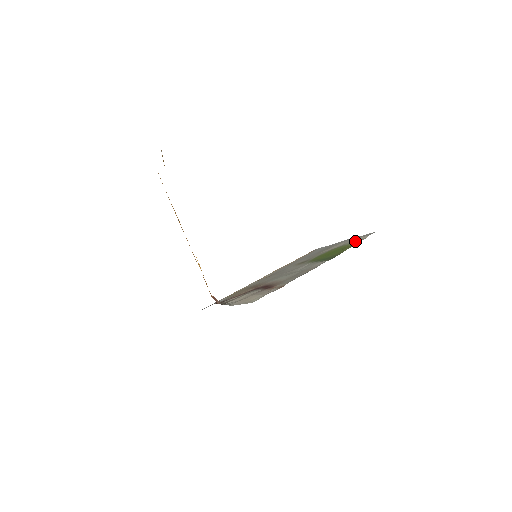
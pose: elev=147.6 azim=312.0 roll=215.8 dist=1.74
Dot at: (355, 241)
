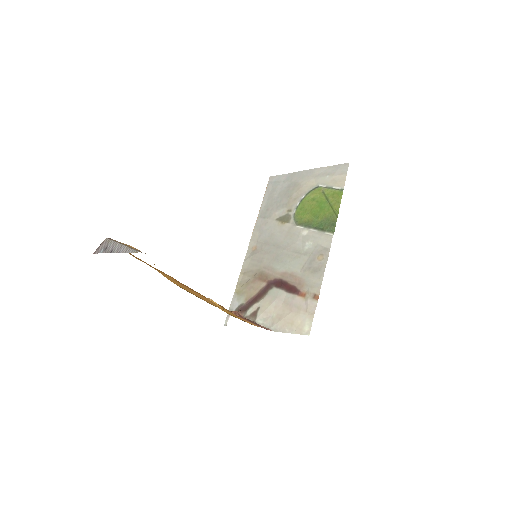
Dot at: (334, 184)
